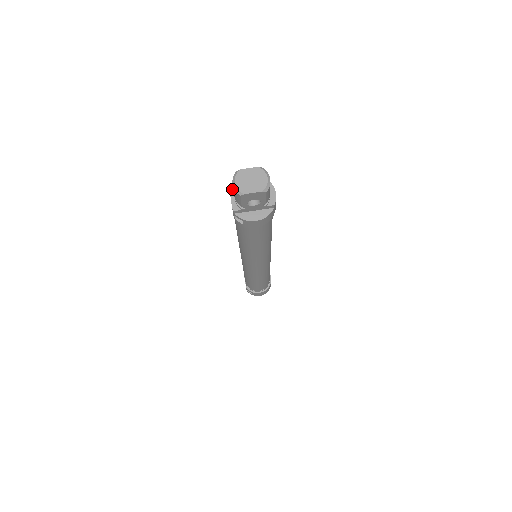
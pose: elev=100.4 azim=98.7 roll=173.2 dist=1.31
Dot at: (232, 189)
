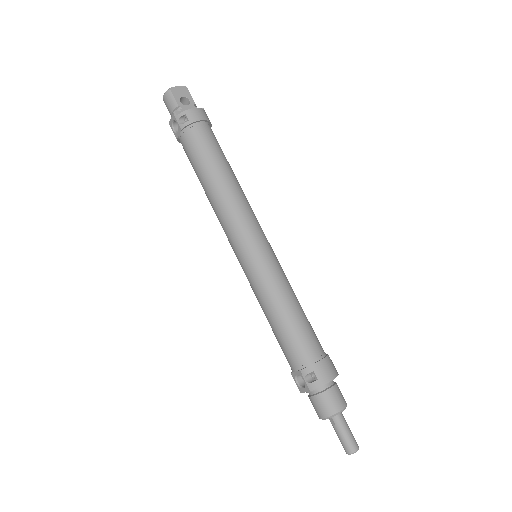
Dot at: (170, 123)
